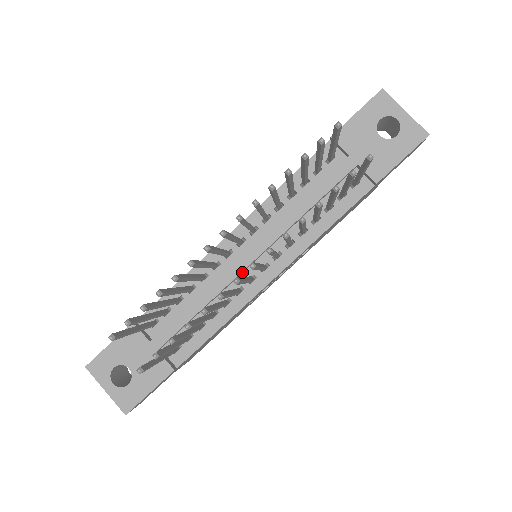
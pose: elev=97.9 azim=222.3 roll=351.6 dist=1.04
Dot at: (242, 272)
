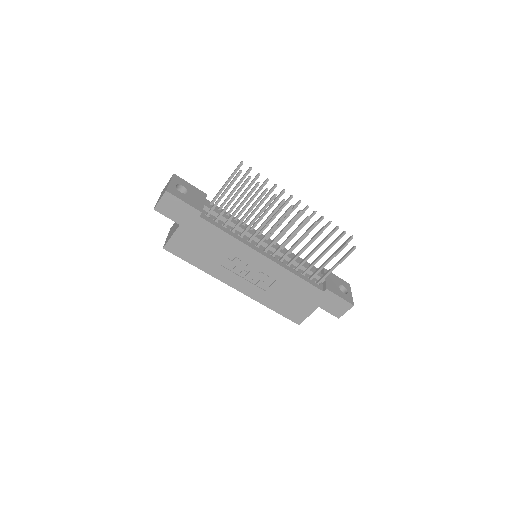
Dot at: (257, 241)
